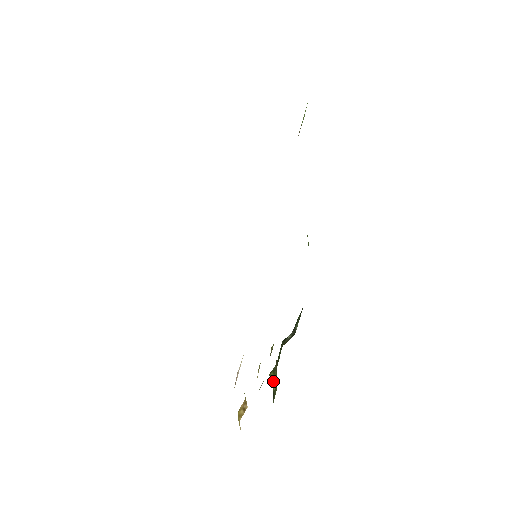
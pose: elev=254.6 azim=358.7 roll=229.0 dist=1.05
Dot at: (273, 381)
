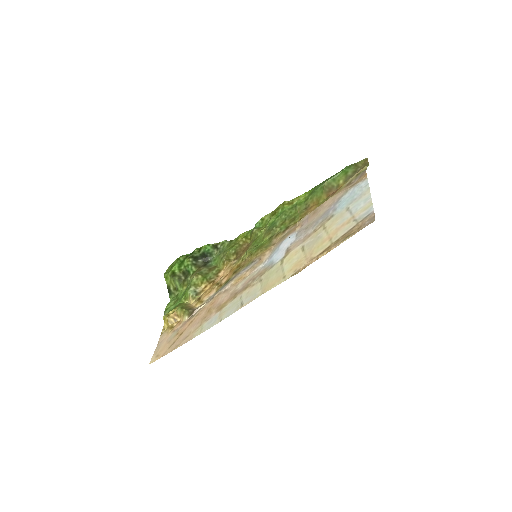
Dot at: (175, 284)
